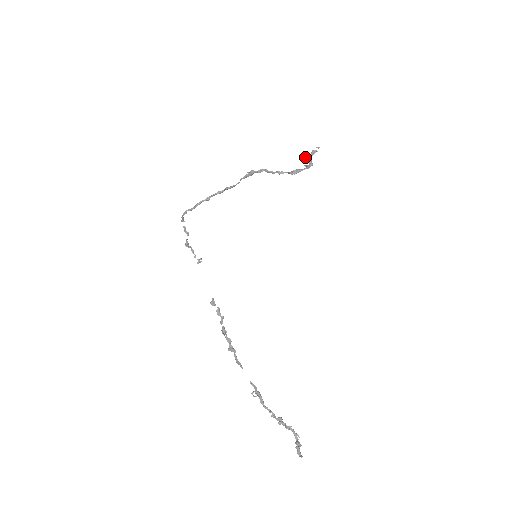
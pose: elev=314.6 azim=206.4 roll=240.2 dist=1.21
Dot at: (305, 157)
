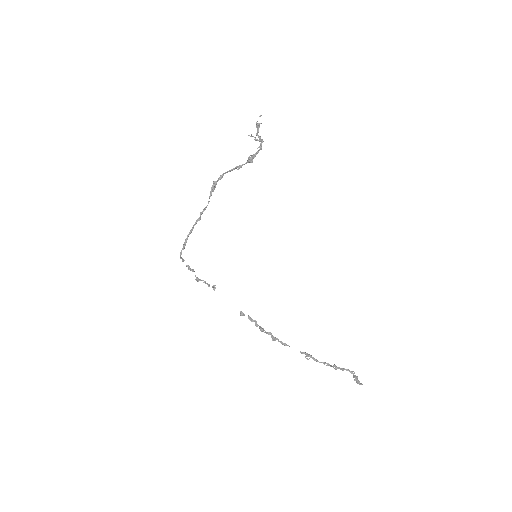
Dot at: occluded
